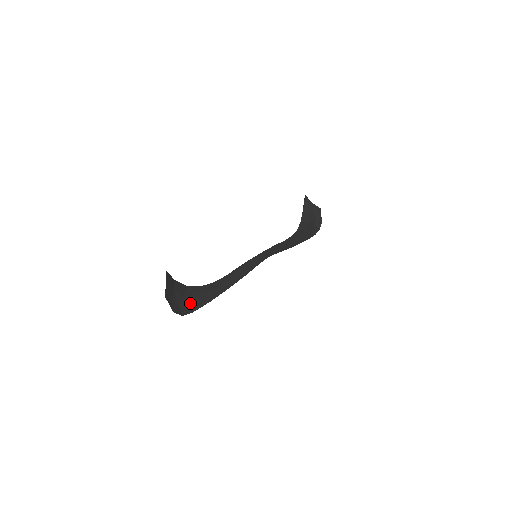
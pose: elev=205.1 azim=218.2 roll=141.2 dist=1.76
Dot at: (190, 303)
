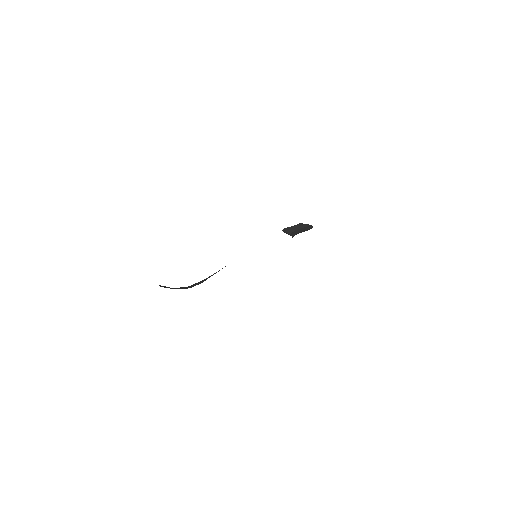
Dot at: occluded
